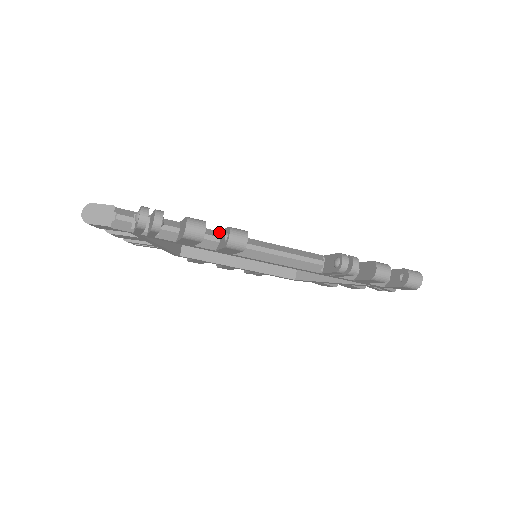
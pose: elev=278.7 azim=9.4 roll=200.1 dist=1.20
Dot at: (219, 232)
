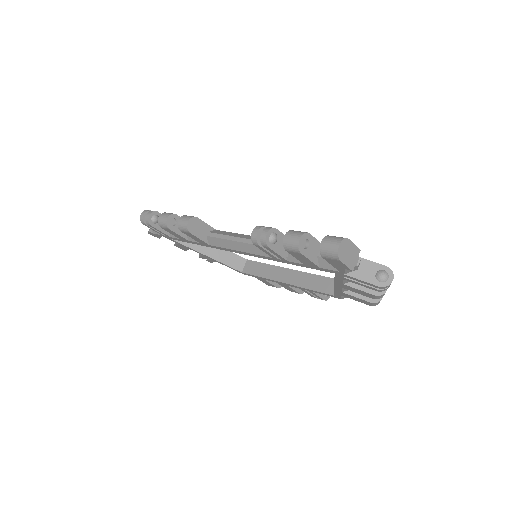
Dot at: occluded
